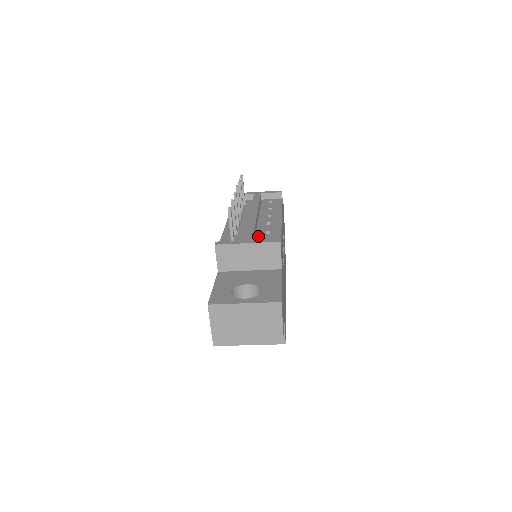
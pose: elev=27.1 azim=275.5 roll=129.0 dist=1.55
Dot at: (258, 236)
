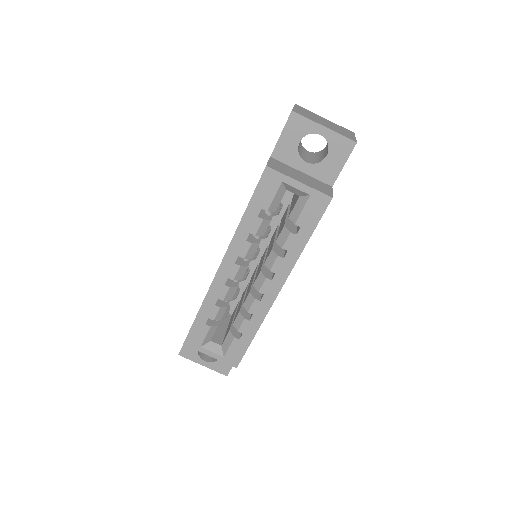
Dot at: occluded
